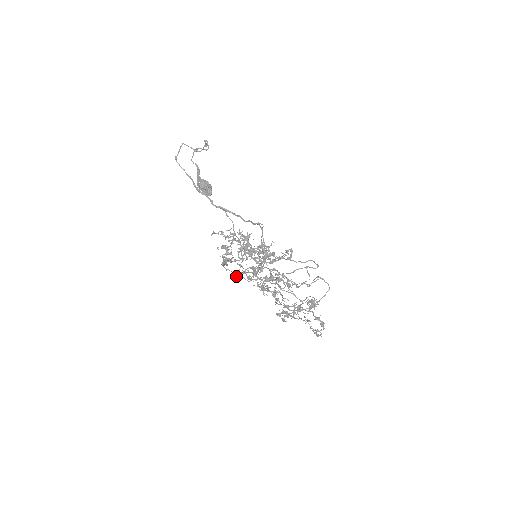
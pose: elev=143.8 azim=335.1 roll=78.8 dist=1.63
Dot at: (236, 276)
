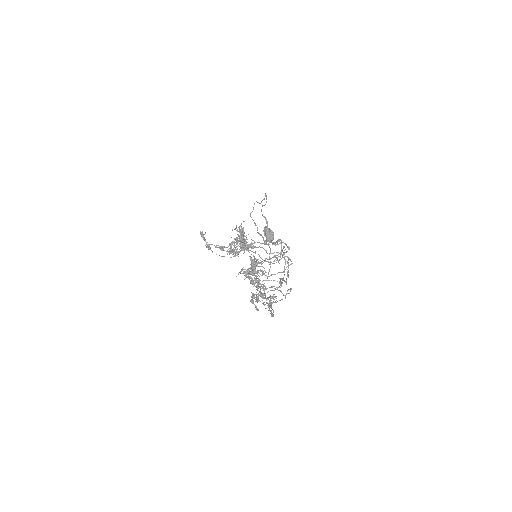
Dot at: (208, 249)
